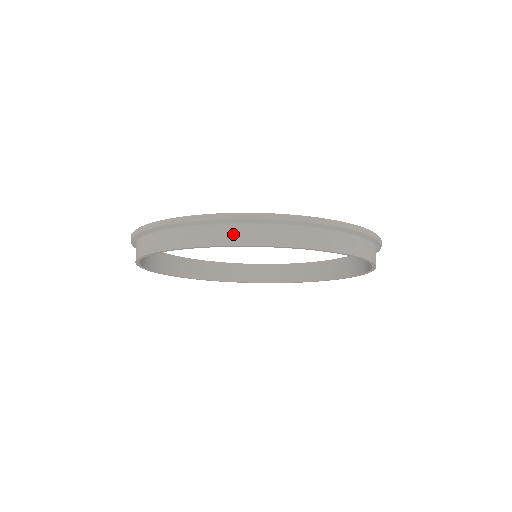
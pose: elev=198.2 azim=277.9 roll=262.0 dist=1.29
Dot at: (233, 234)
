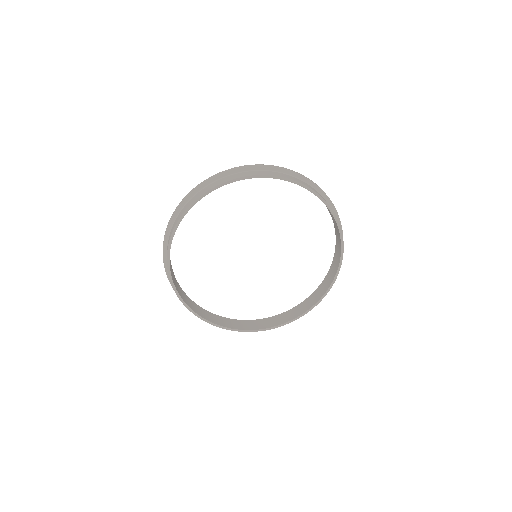
Dot at: (277, 174)
